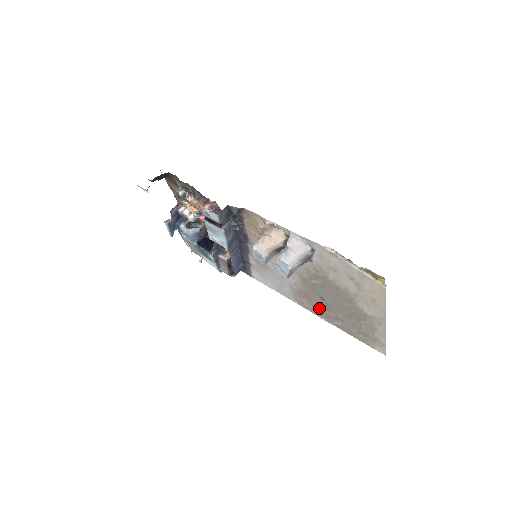
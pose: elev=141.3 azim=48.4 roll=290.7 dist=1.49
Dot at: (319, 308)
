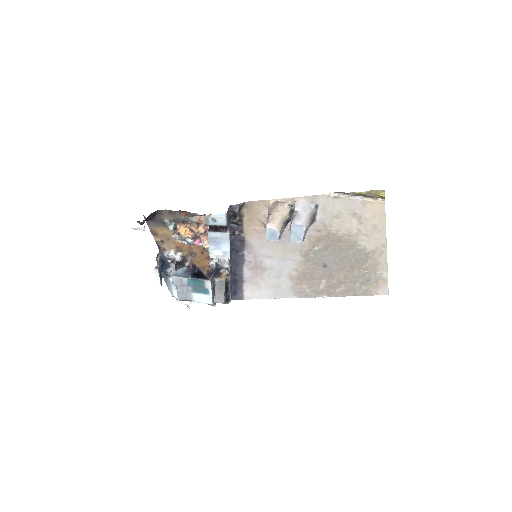
Dot at: (320, 284)
